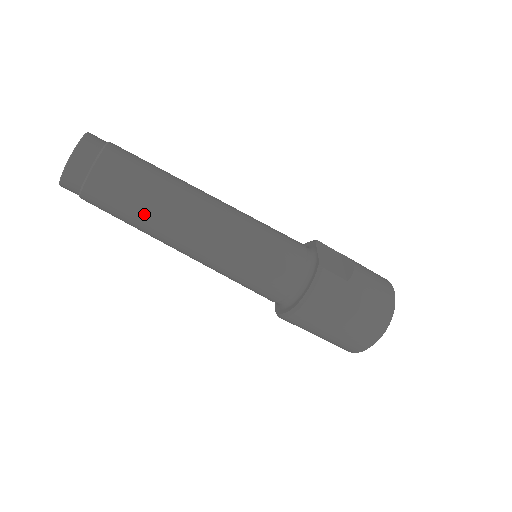
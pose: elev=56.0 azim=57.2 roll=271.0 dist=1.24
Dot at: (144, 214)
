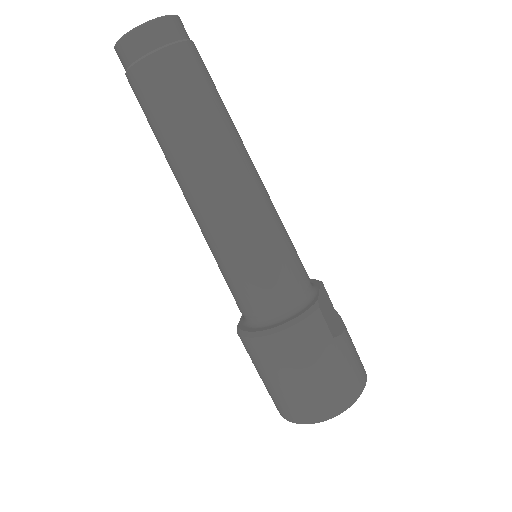
Dot at: (182, 131)
